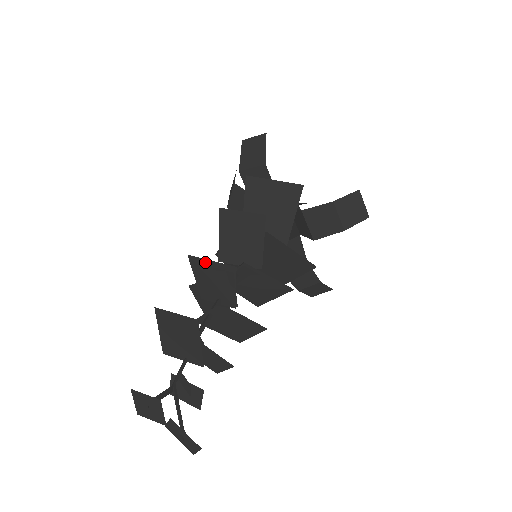
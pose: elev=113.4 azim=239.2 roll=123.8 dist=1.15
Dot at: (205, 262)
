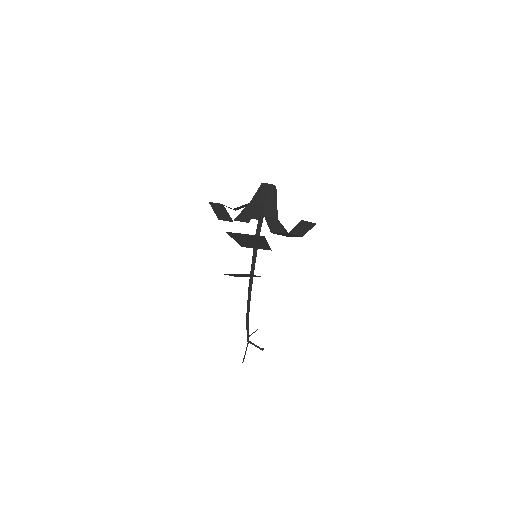
Dot at: occluded
